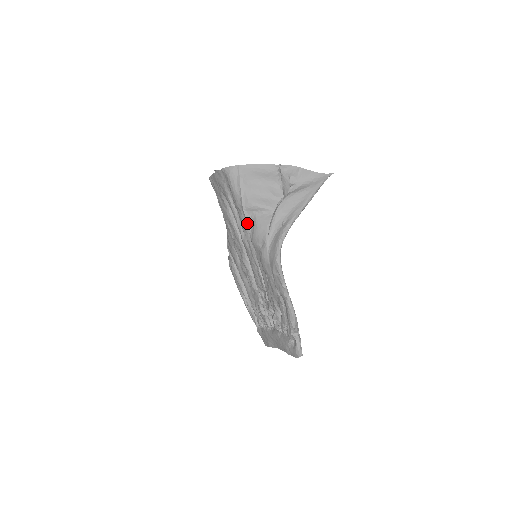
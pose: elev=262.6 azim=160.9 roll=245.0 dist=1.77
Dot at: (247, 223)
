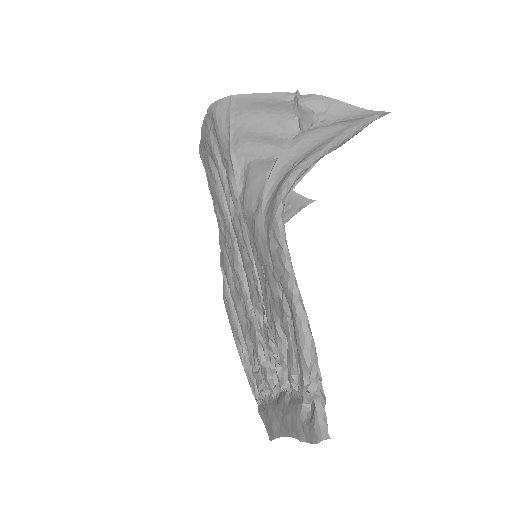
Dot at: (236, 179)
